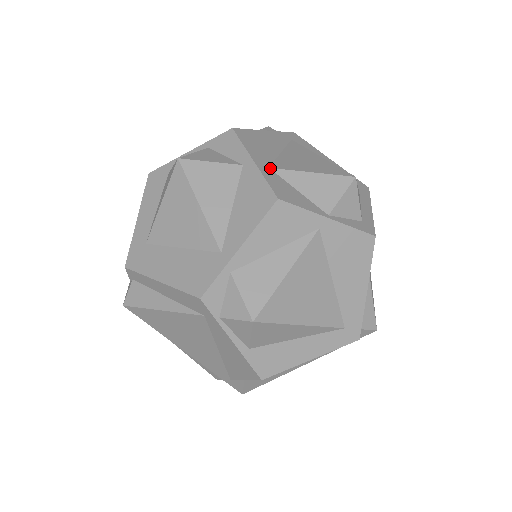
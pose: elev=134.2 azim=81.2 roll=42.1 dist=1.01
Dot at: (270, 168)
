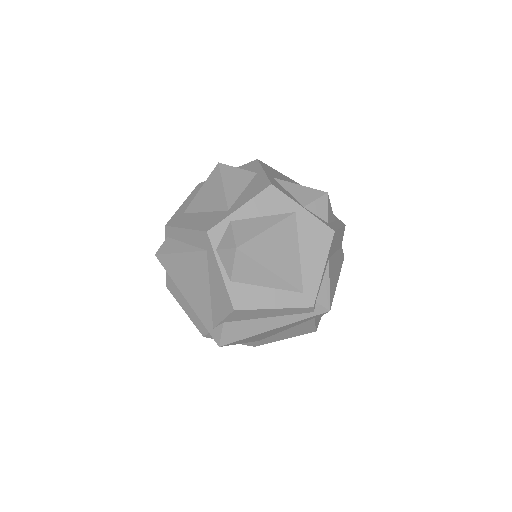
Dot at: (274, 178)
